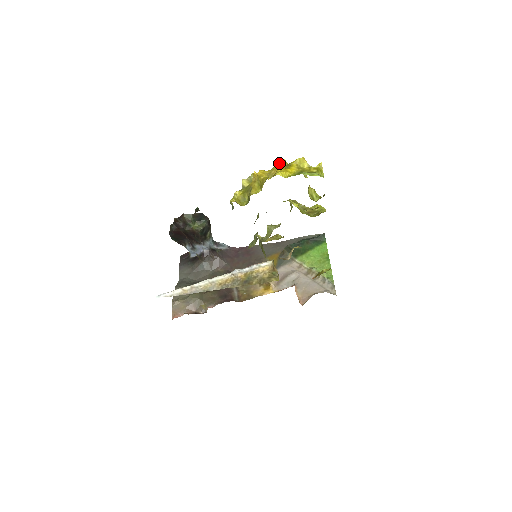
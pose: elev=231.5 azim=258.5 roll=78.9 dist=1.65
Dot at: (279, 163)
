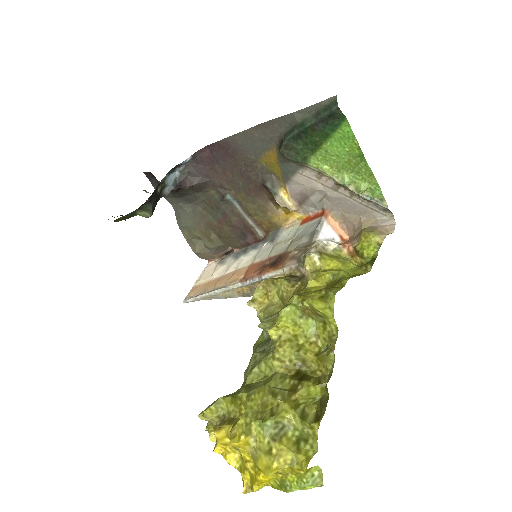
Dot at: occluded
